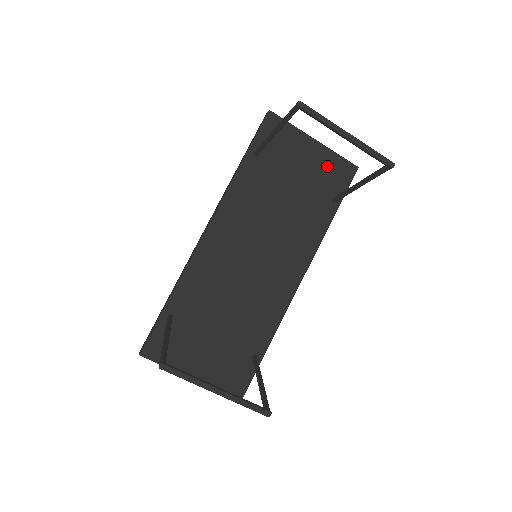
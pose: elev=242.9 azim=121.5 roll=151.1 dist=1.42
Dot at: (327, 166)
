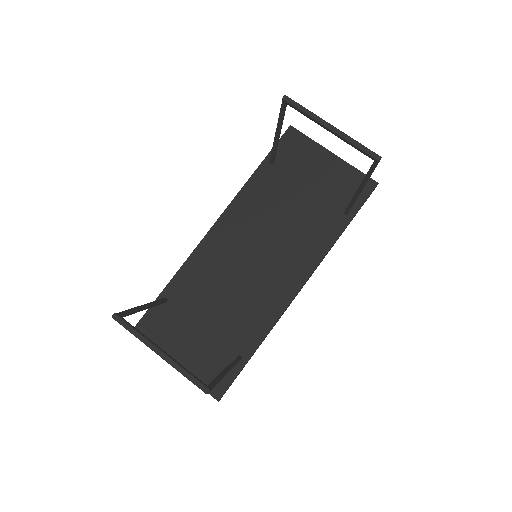
Dot at: (343, 179)
